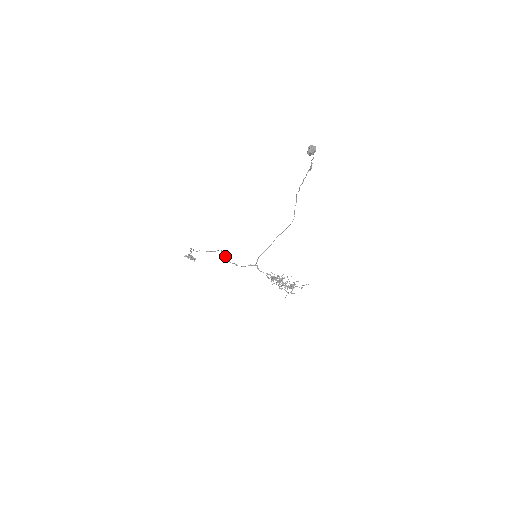
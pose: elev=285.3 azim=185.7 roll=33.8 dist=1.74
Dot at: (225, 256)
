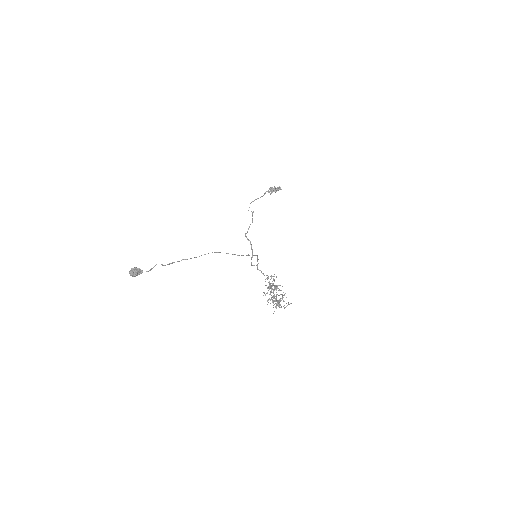
Dot at: (248, 240)
